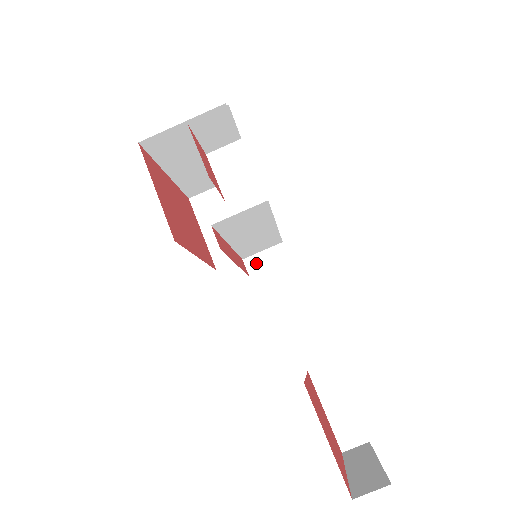
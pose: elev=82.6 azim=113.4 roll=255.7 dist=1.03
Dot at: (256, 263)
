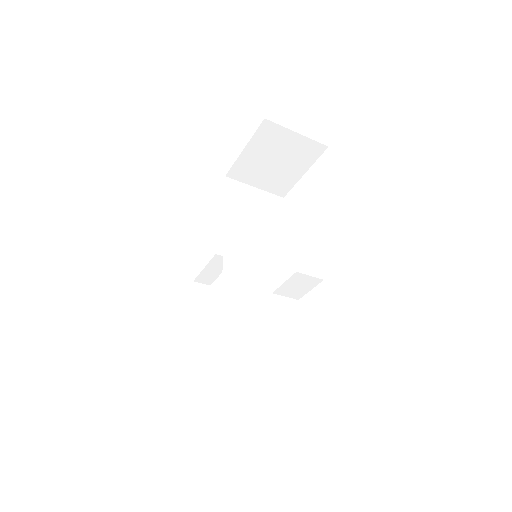
Dot at: occluded
